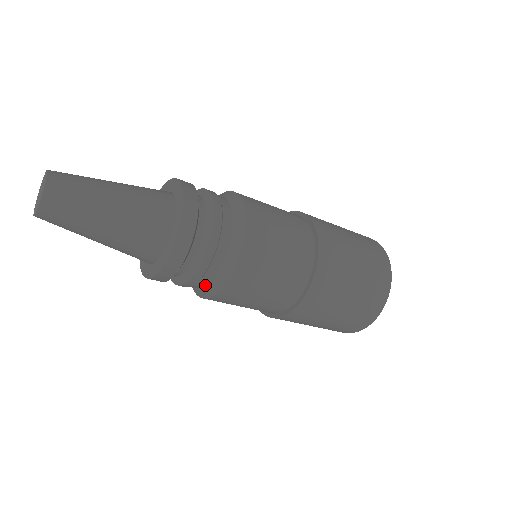
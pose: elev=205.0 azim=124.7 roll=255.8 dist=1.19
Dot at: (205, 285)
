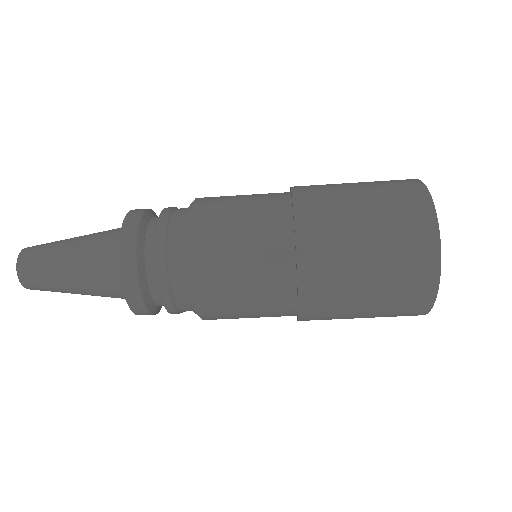
Dot at: occluded
